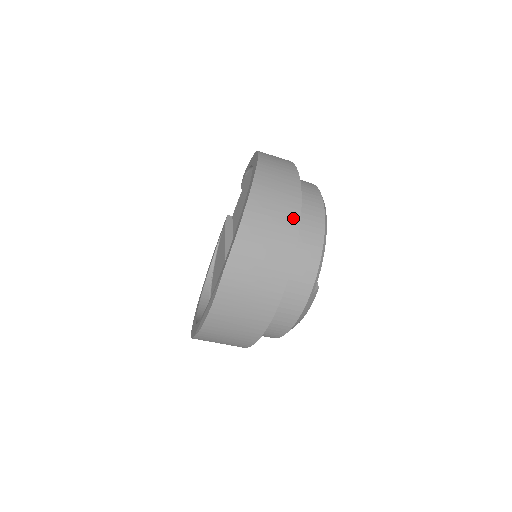
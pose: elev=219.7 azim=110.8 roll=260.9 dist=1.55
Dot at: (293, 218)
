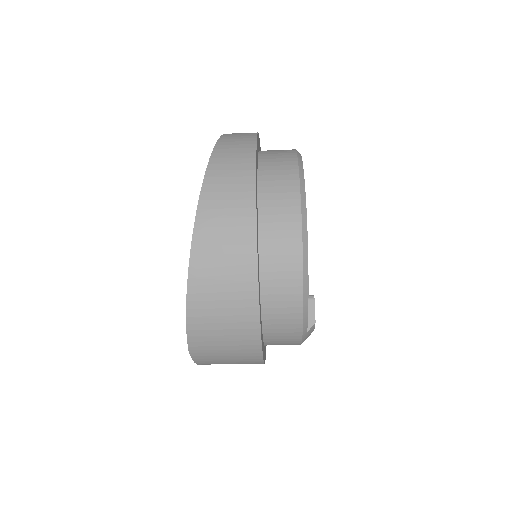
Dot at: (249, 294)
